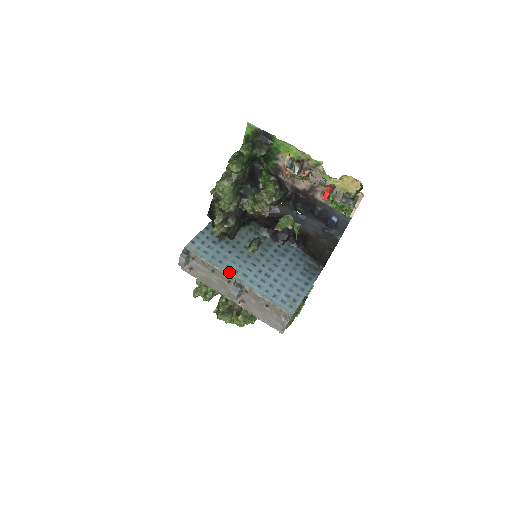
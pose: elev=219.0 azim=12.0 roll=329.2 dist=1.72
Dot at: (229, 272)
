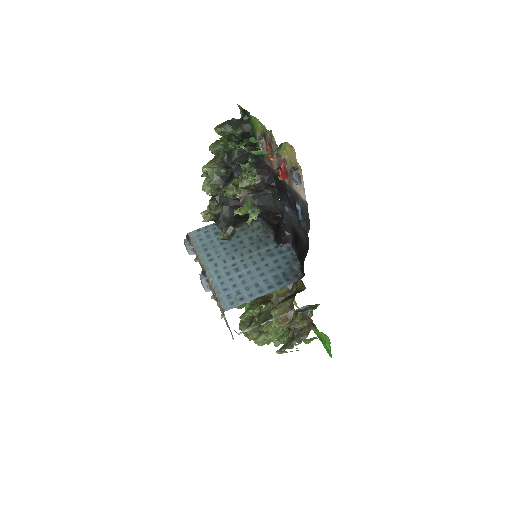
Dot at: (204, 259)
